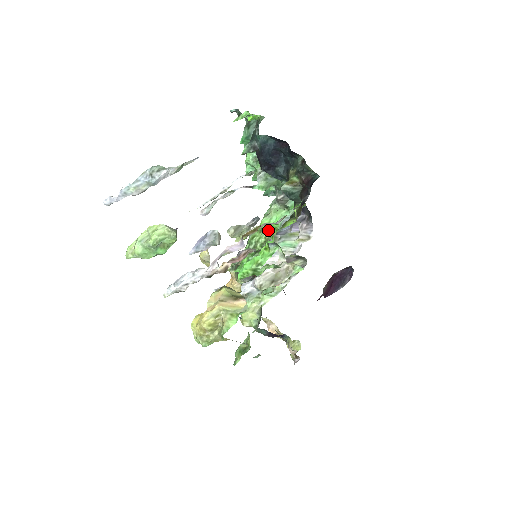
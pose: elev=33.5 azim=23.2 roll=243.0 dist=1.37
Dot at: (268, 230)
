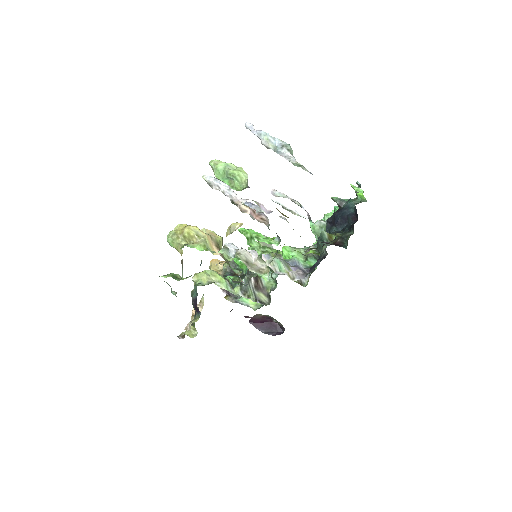
Dot at: occluded
